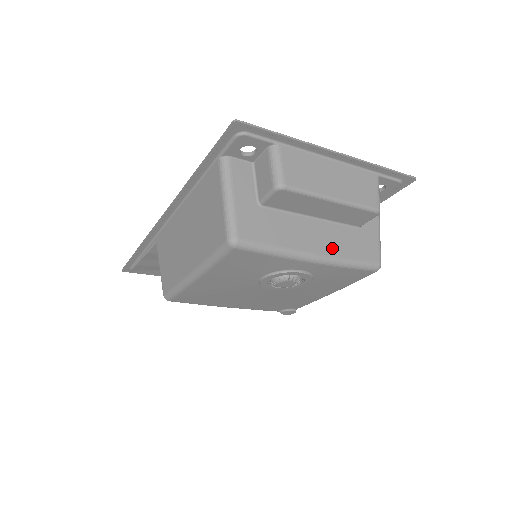
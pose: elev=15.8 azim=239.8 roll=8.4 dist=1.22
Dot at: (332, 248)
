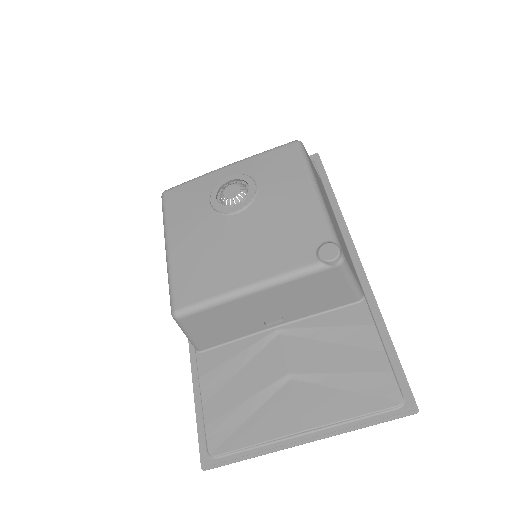
Dot at: occluded
